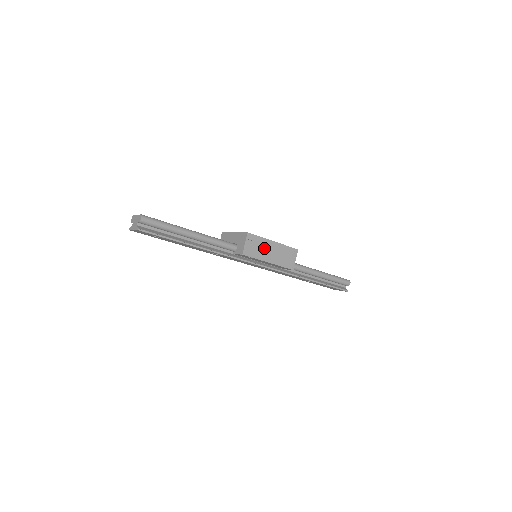
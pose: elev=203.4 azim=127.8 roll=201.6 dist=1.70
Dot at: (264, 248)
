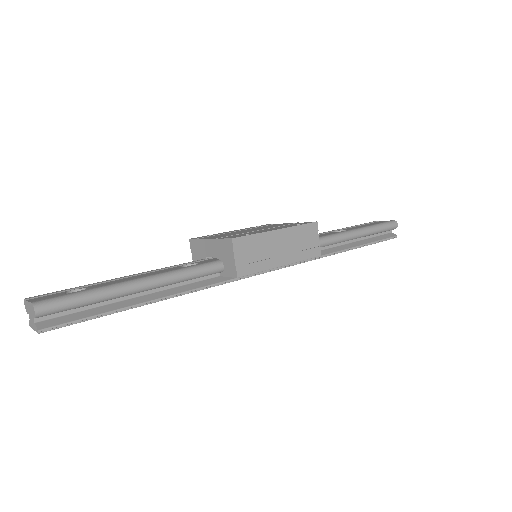
Dot at: (267, 248)
